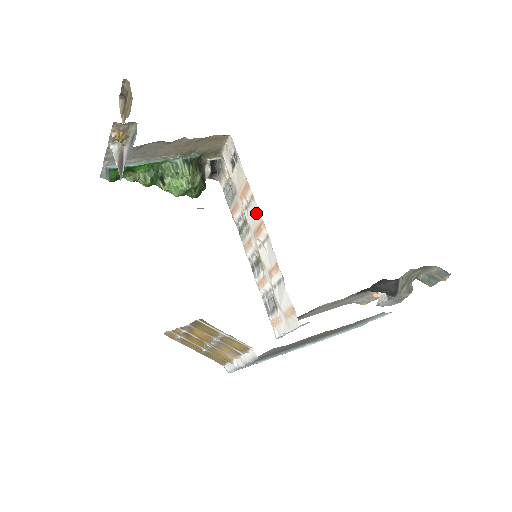
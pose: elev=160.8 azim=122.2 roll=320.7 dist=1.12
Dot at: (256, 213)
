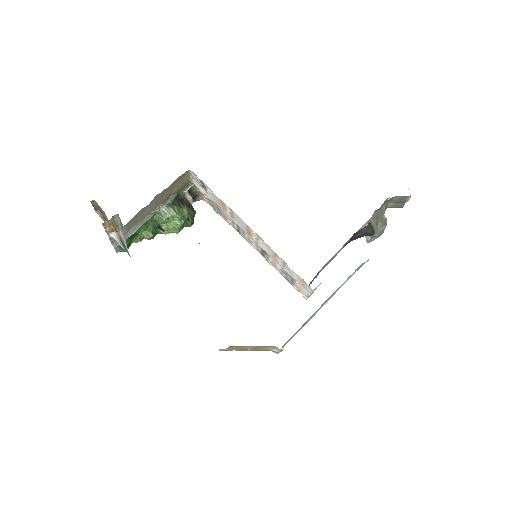
Dot at: (240, 221)
